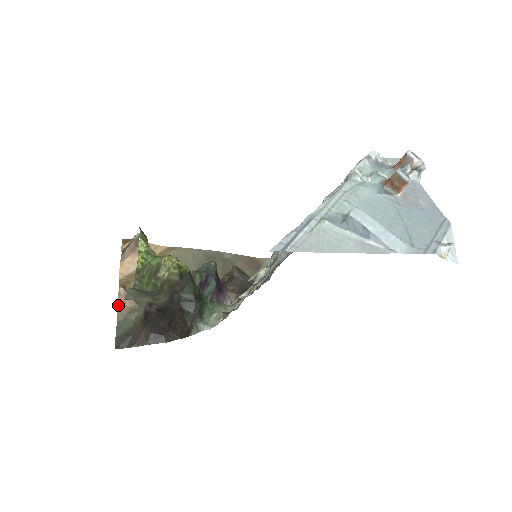
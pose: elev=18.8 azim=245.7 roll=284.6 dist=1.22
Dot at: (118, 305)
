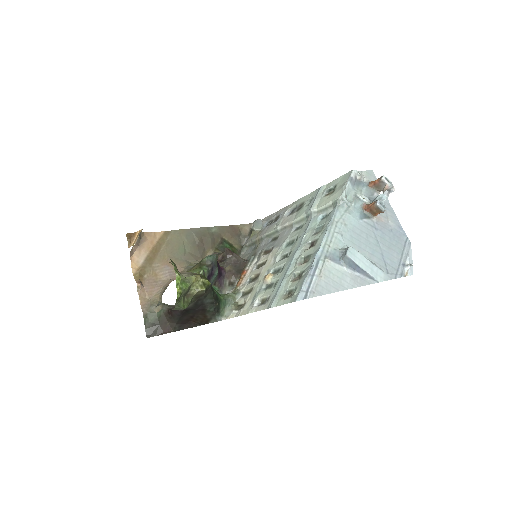
Dot at: (140, 300)
